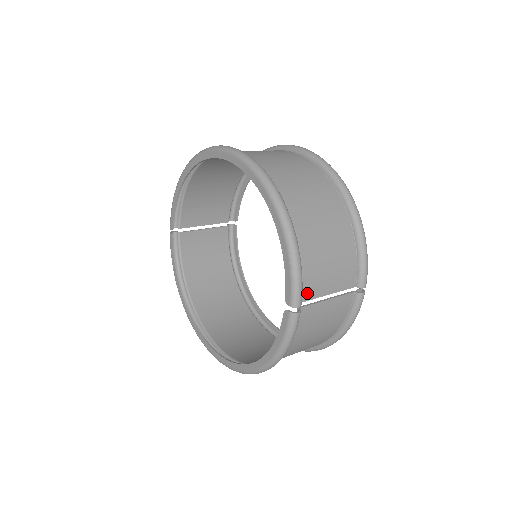
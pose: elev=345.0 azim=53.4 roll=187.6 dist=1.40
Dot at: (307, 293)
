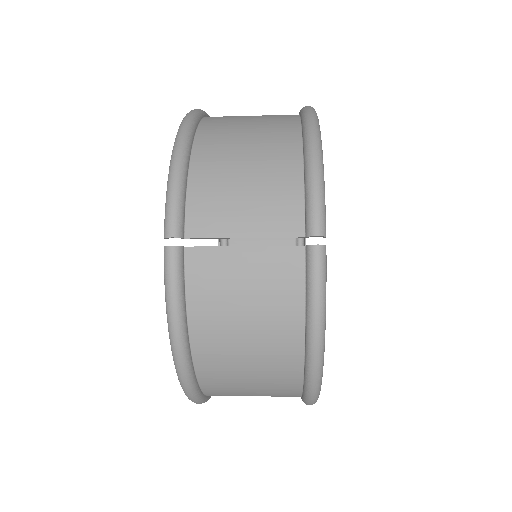
Dot at: (198, 226)
